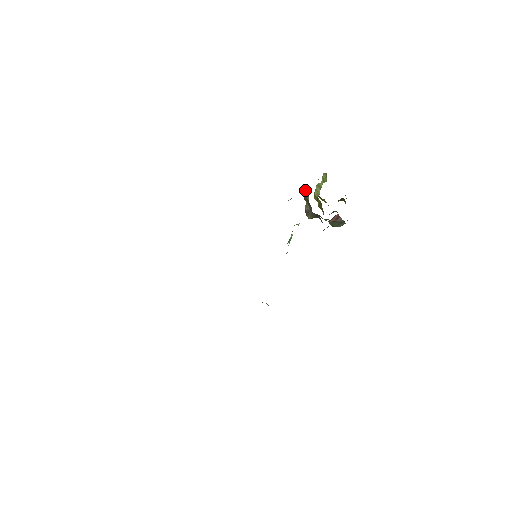
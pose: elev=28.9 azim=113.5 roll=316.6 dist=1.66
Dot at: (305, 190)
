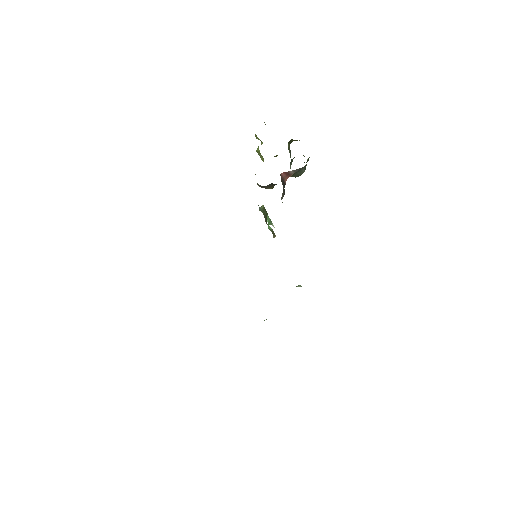
Dot at: occluded
